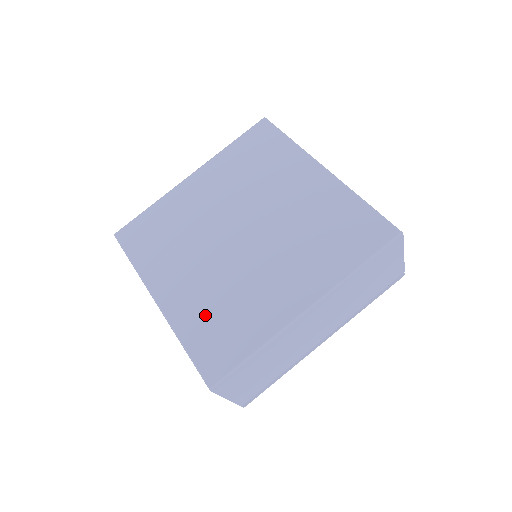
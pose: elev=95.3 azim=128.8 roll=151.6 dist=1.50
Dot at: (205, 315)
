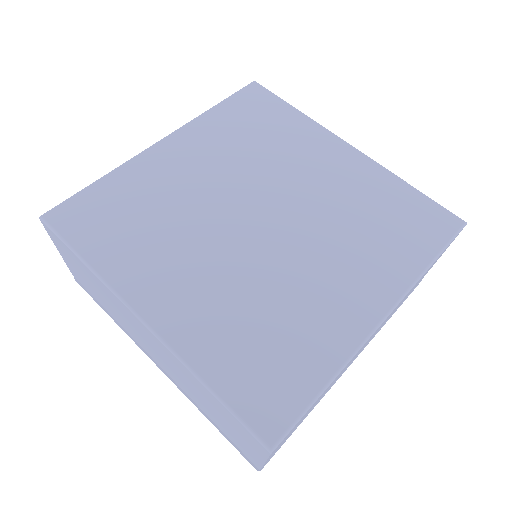
Dot at: (234, 335)
